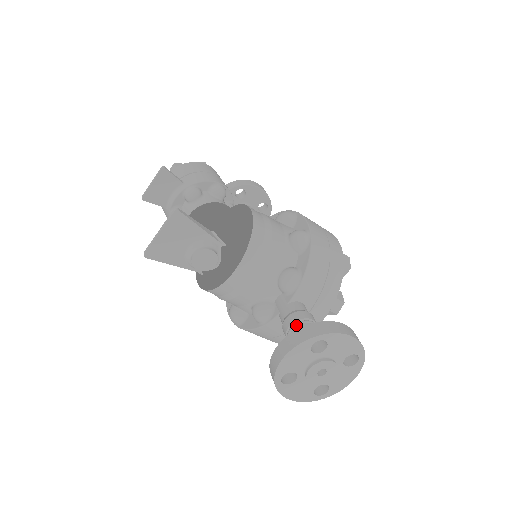
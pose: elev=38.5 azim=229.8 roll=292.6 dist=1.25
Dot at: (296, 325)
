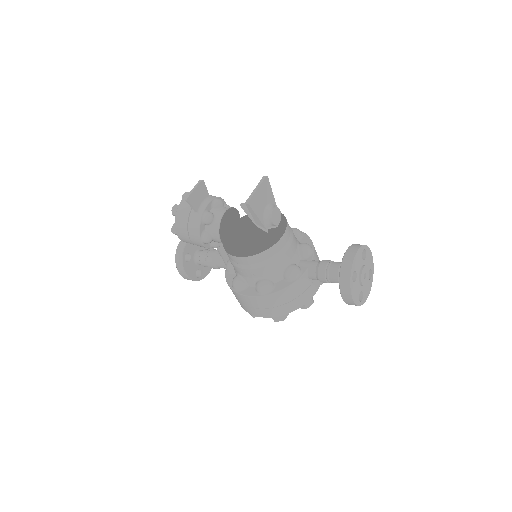
Dot at: (331, 262)
